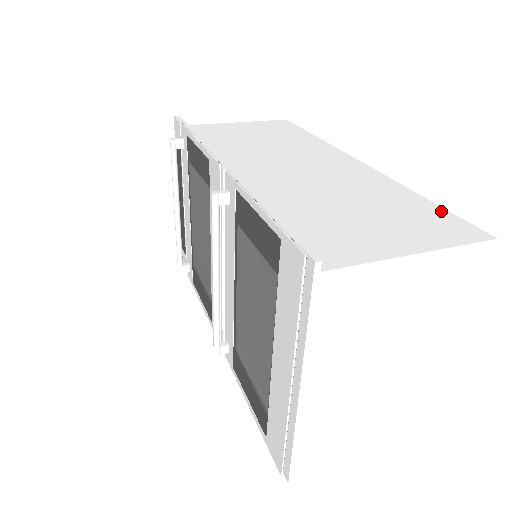
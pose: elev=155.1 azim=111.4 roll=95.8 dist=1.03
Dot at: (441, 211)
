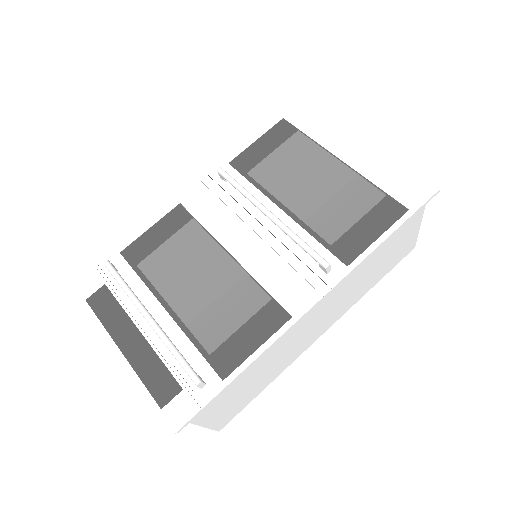
Dot at: occluded
